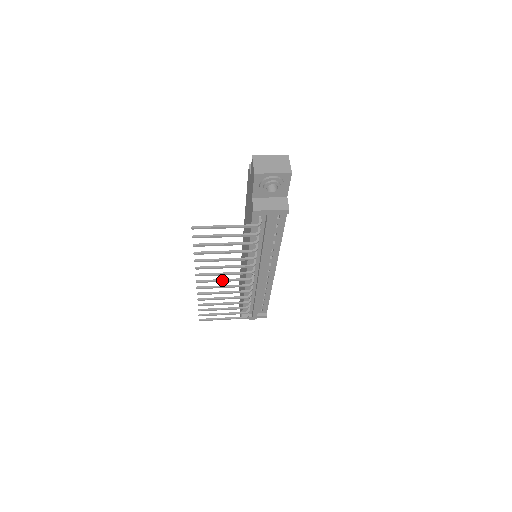
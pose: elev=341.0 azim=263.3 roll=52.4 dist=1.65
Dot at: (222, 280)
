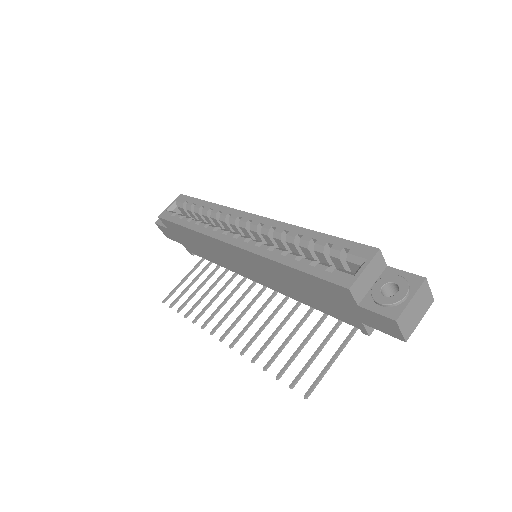
Dot at: (243, 315)
